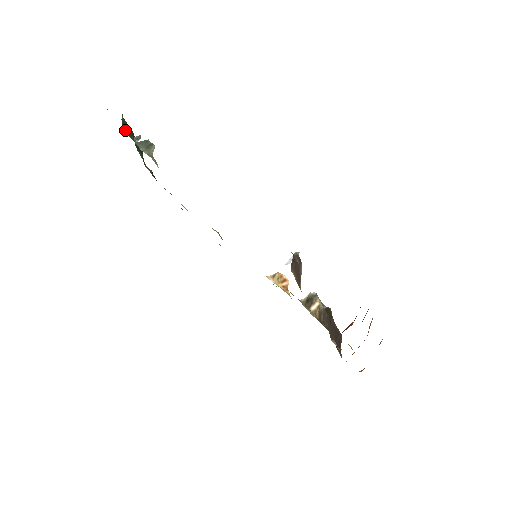
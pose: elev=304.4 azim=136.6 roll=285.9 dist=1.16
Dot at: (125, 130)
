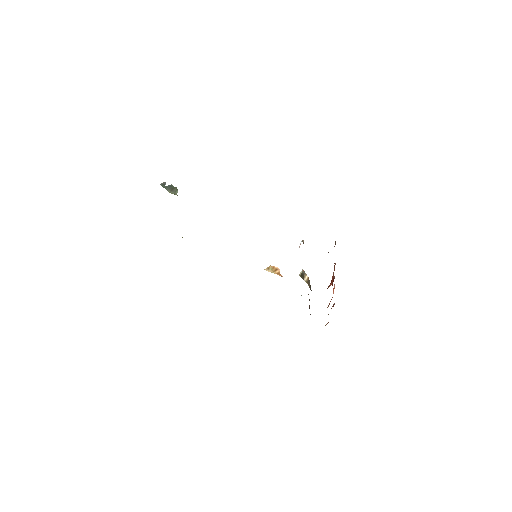
Dot at: occluded
